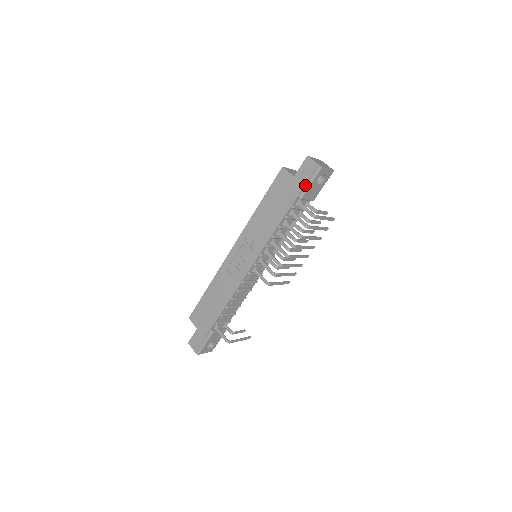
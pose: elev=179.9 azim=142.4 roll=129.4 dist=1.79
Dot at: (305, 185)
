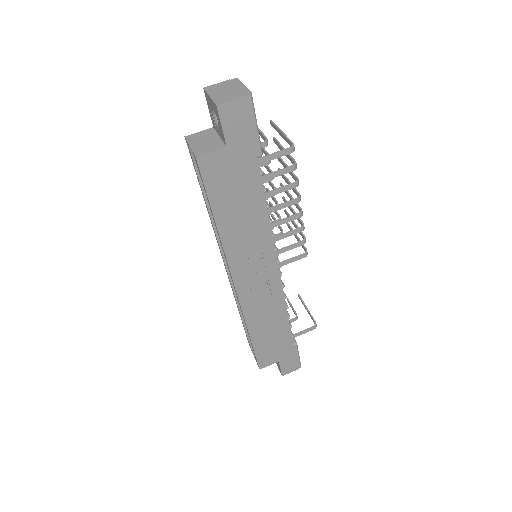
Dot at: (253, 137)
